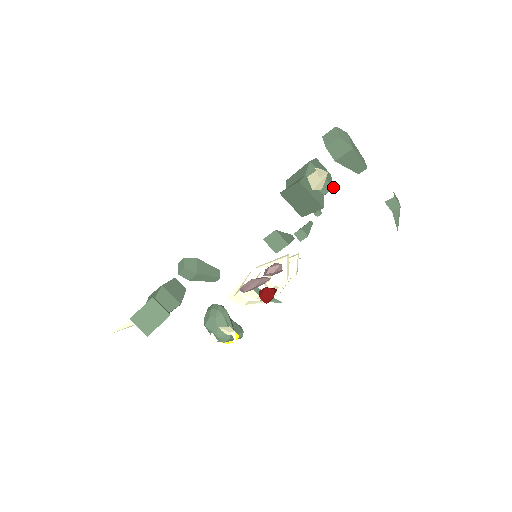
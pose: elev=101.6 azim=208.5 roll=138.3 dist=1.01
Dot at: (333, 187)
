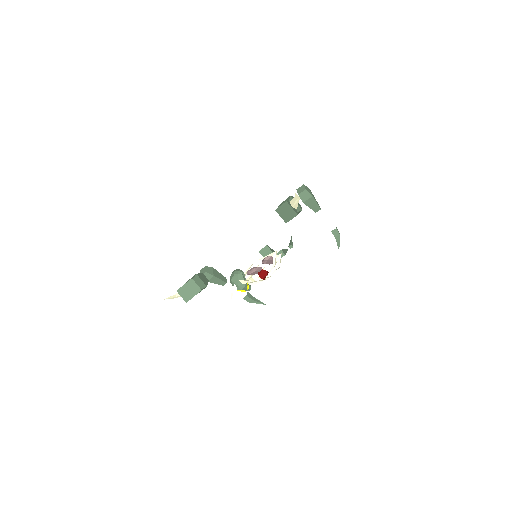
Dot at: occluded
